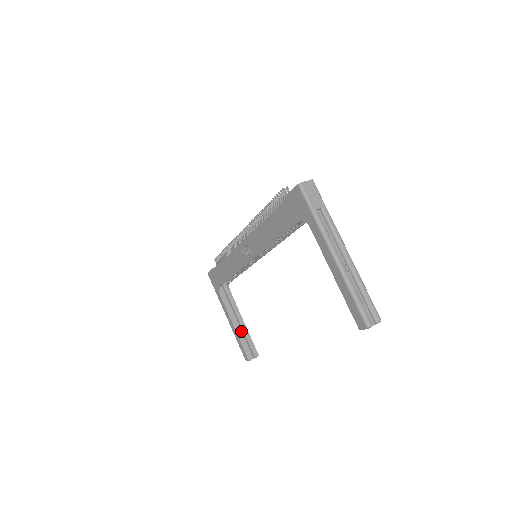
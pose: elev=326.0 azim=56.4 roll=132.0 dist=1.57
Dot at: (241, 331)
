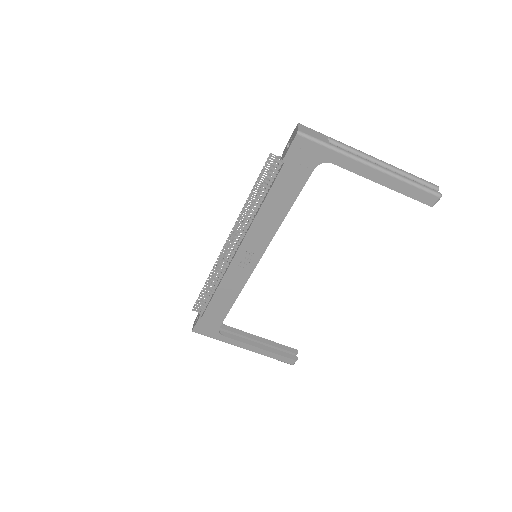
Dot at: occluded
